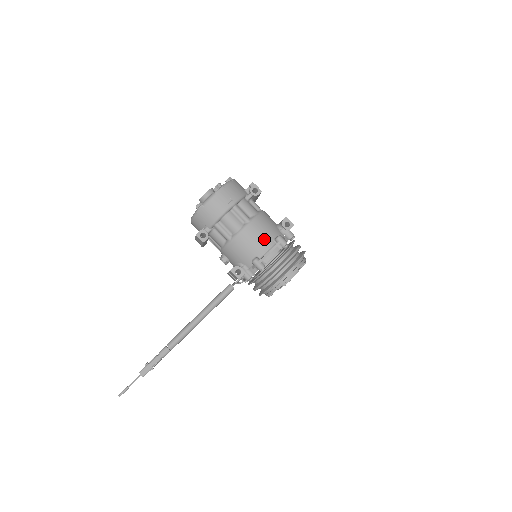
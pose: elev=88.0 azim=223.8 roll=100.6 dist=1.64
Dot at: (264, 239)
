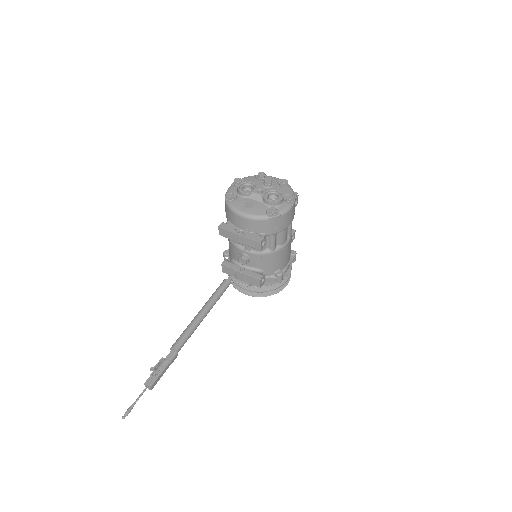
Dot at: occluded
